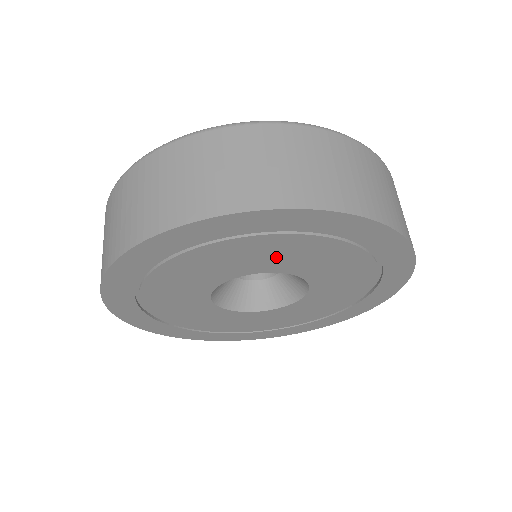
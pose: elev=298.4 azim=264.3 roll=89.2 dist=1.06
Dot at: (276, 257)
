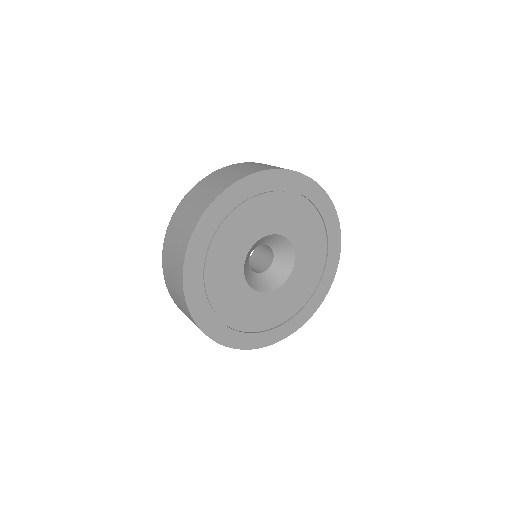
Dot at: (238, 238)
